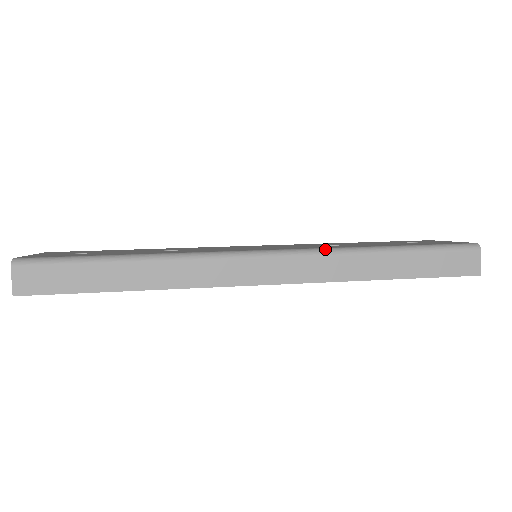
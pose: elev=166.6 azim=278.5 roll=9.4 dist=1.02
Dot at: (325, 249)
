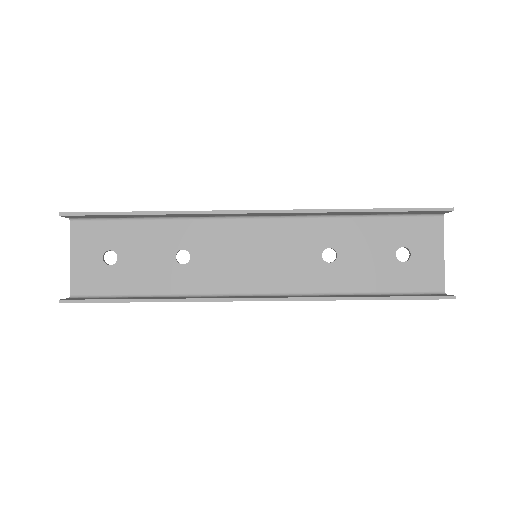
Dot at: (306, 216)
